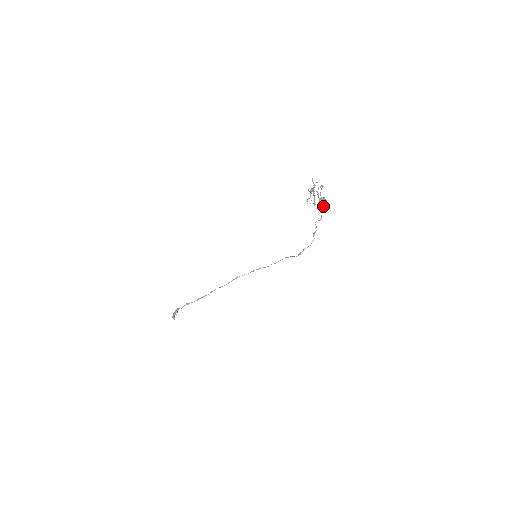
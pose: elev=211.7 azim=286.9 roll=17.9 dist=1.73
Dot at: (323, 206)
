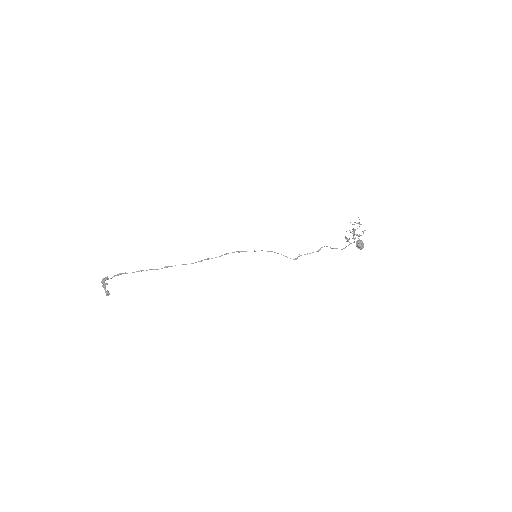
Dot at: (358, 248)
